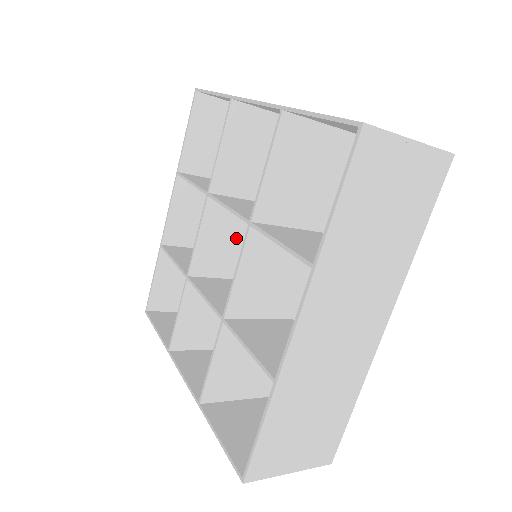
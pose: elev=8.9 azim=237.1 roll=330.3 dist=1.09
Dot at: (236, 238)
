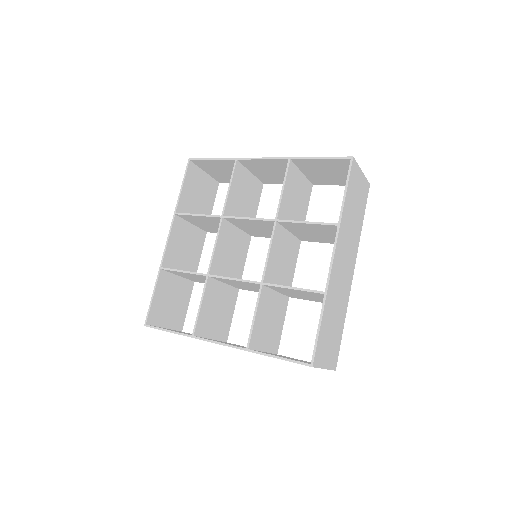
Dot at: (231, 251)
